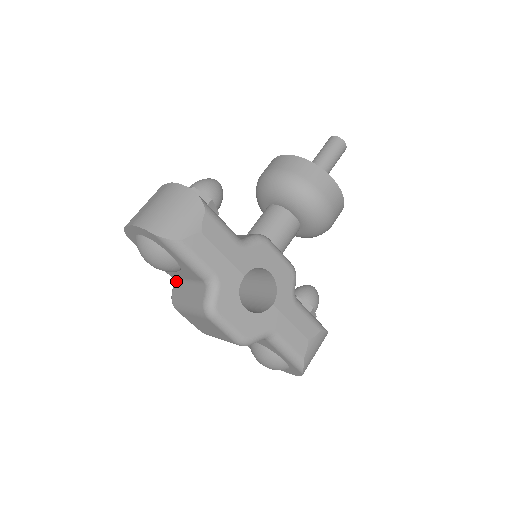
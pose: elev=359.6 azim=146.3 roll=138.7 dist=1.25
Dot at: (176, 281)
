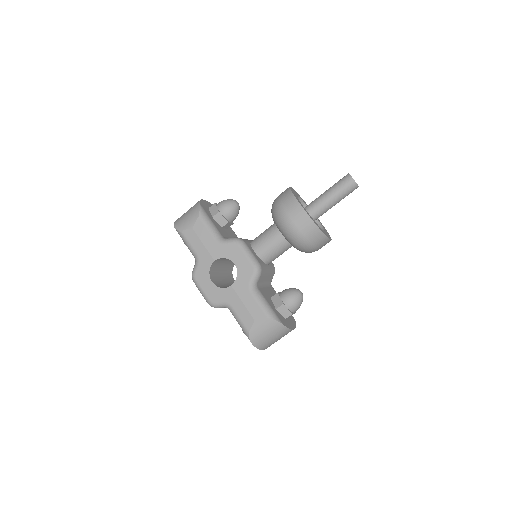
Dot at: occluded
